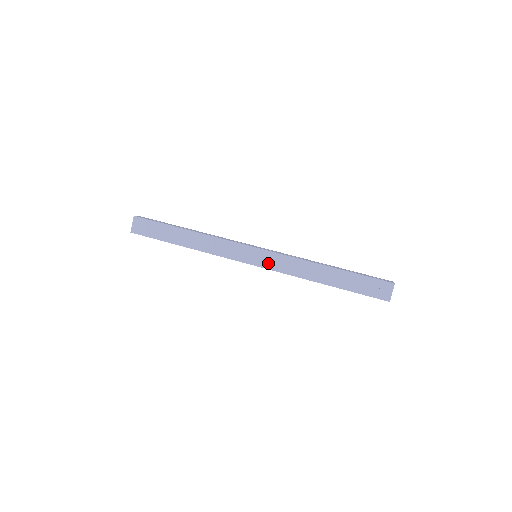
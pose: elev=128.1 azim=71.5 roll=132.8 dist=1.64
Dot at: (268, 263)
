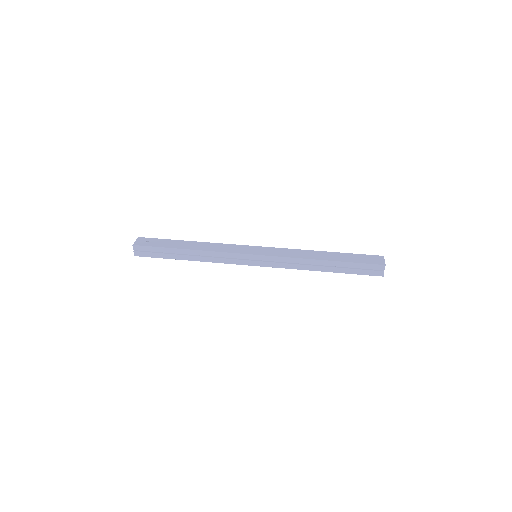
Dot at: (269, 253)
